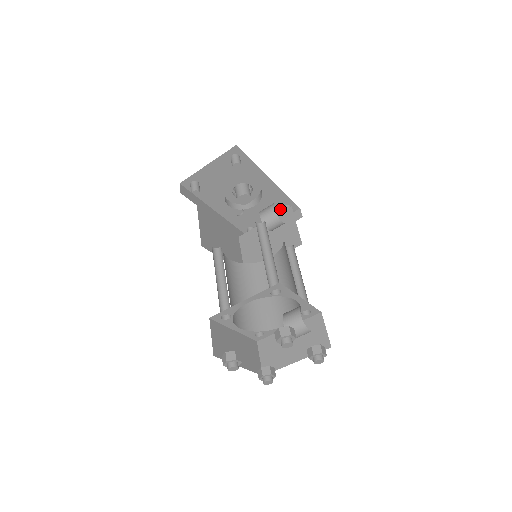
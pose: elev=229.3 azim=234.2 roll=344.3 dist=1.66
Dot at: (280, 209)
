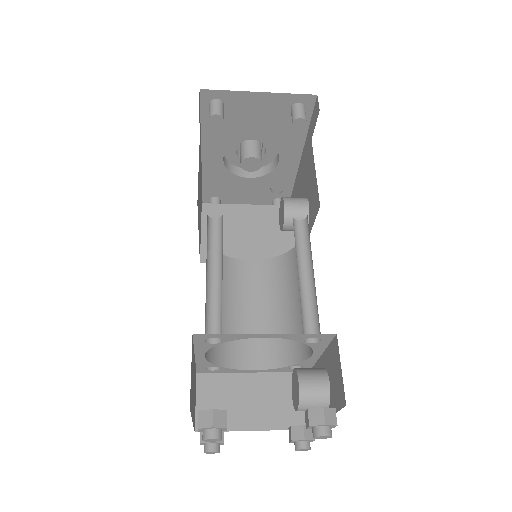
Dot at: (269, 198)
